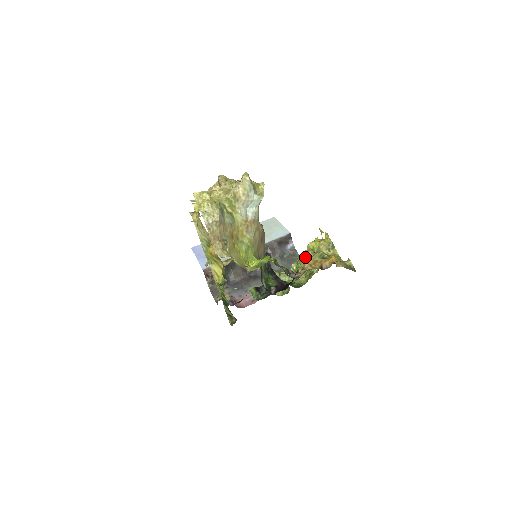
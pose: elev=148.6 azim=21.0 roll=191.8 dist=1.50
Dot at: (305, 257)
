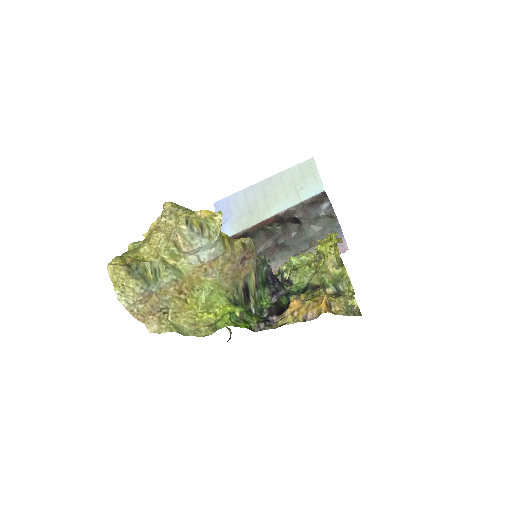
Dot at: (318, 258)
